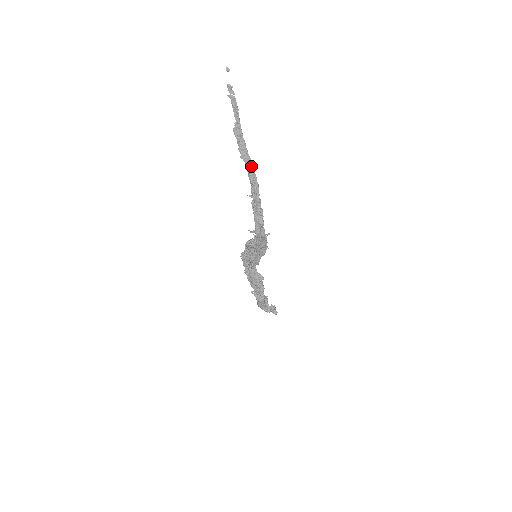
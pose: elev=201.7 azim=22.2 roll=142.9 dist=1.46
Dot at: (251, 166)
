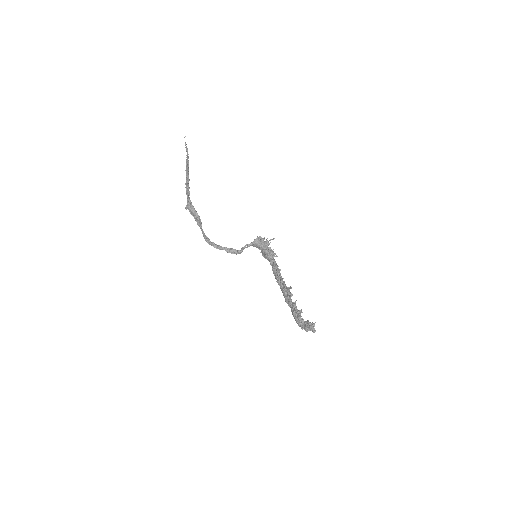
Dot at: (187, 171)
